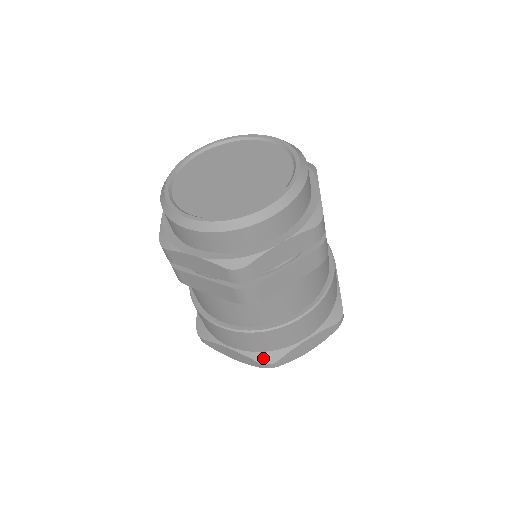
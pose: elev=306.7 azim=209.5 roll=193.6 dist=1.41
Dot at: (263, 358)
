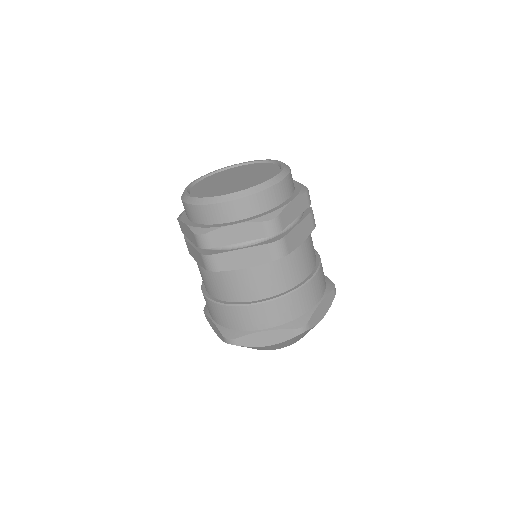
Dot at: (227, 333)
